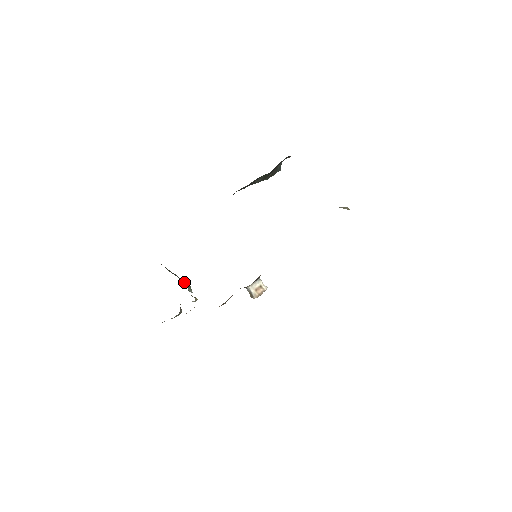
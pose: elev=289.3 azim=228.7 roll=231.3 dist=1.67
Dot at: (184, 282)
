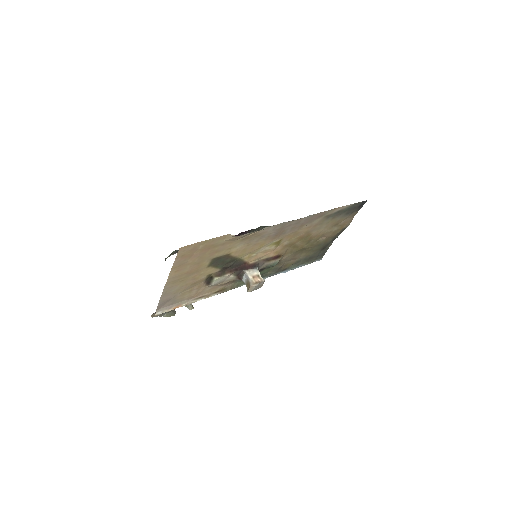
Dot at: occluded
